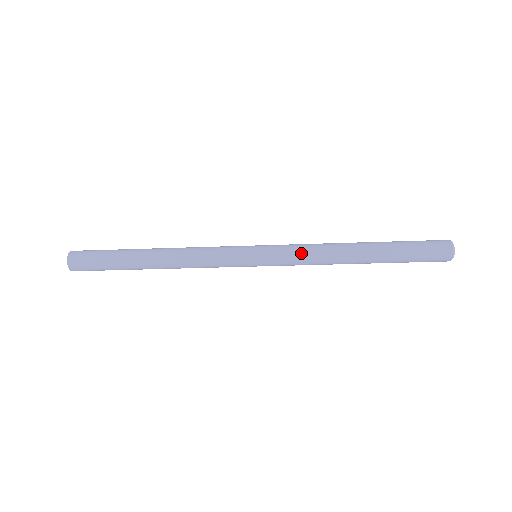
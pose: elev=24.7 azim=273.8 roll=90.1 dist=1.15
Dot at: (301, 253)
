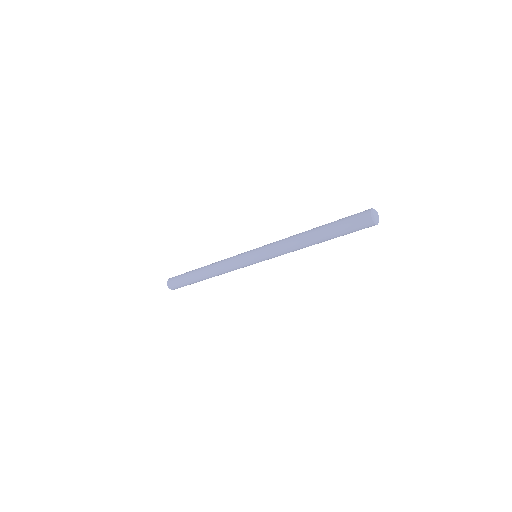
Dot at: (276, 246)
